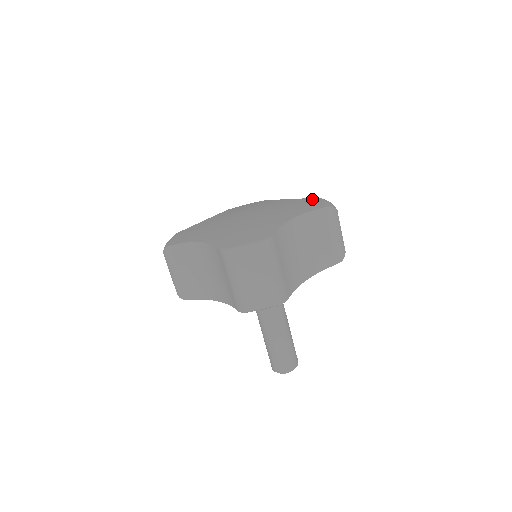
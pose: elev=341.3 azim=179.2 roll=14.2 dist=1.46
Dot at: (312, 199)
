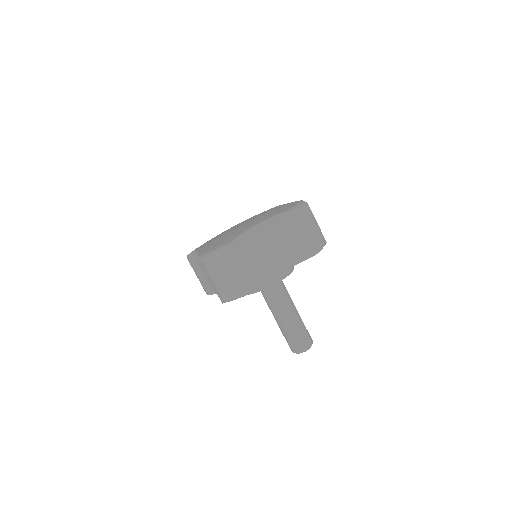
Dot at: occluded
